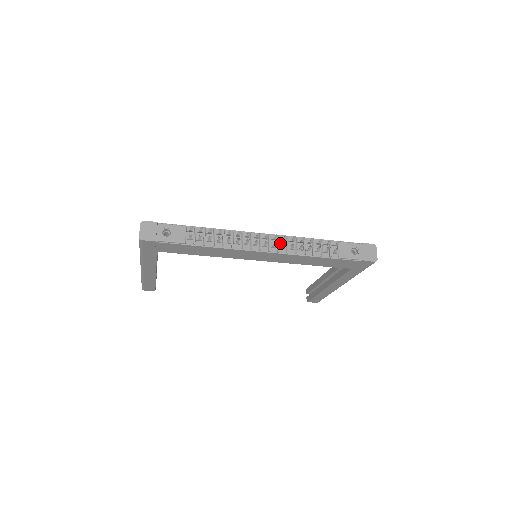
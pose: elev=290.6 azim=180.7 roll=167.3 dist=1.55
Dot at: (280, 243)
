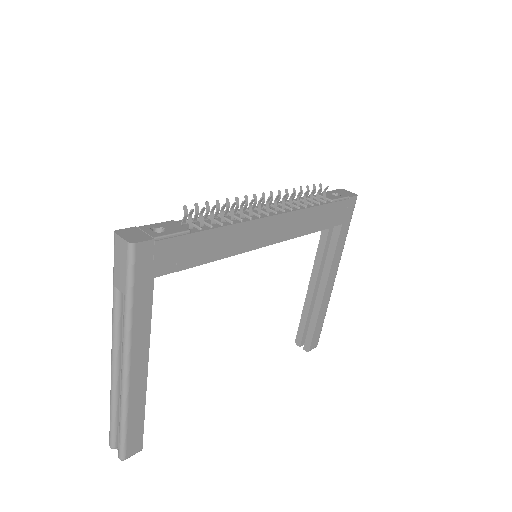
Dot at: occluded
